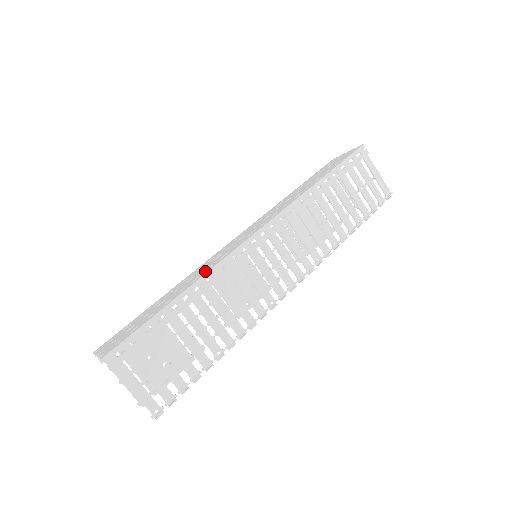
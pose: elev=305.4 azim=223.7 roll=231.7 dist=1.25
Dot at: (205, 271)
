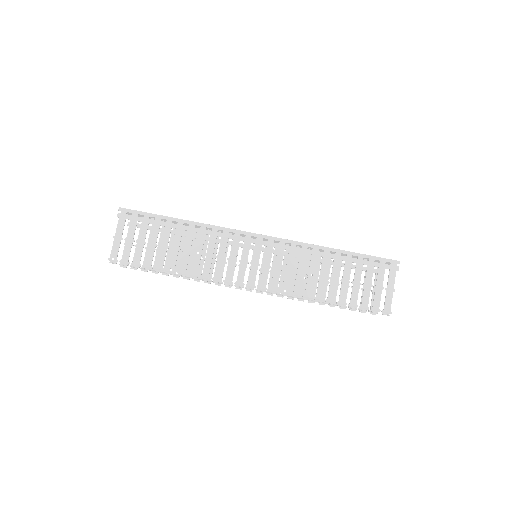
Dot at: occluded
